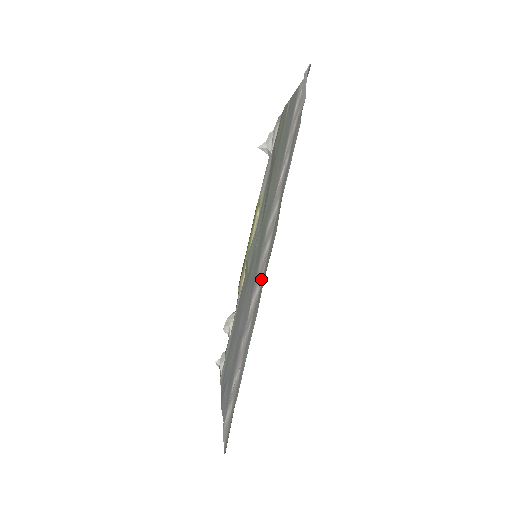
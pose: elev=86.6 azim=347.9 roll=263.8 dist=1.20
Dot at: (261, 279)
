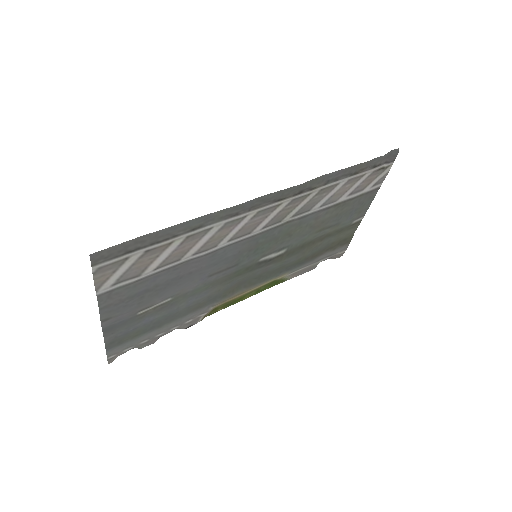
Dot at: (259, 209)
